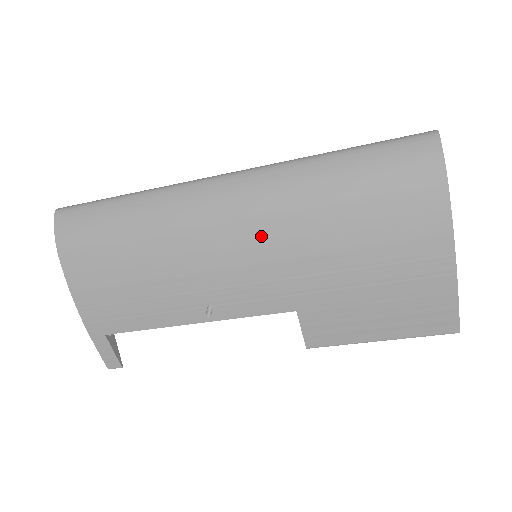
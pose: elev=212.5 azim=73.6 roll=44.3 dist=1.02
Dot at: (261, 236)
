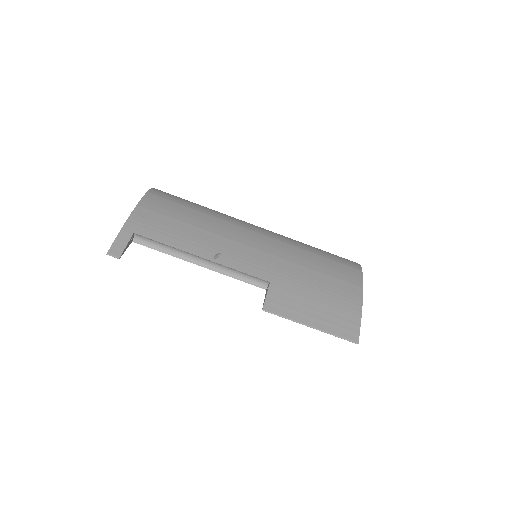
Dot at: (269, 243)
